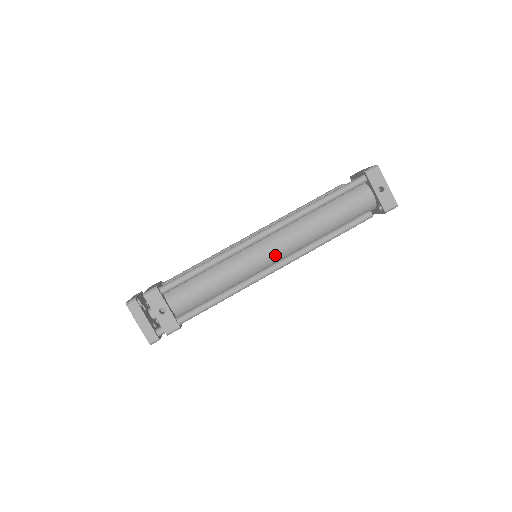
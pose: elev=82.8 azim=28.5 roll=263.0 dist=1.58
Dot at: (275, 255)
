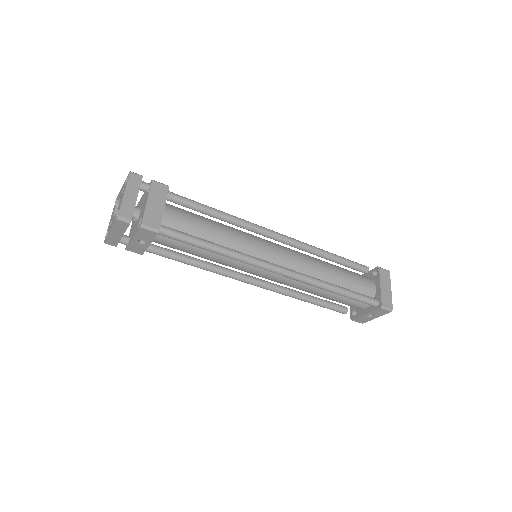
Dot at: (266, 278)
